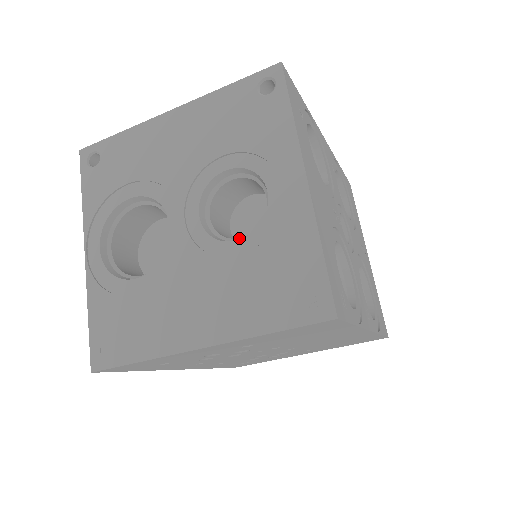
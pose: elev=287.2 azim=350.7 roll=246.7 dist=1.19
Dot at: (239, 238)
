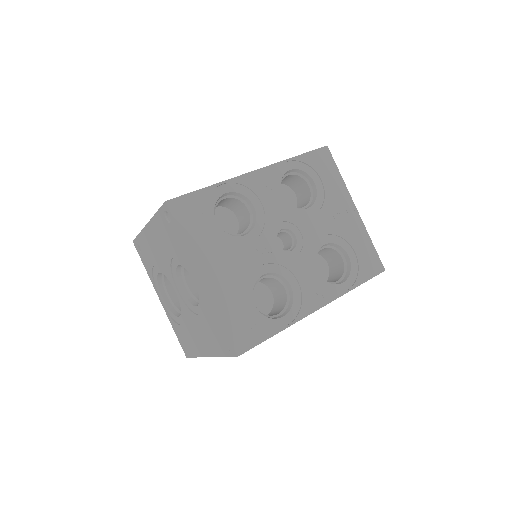
Dot at: occluded
